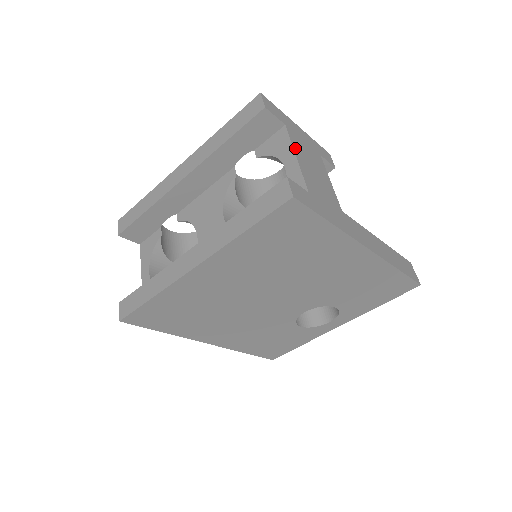
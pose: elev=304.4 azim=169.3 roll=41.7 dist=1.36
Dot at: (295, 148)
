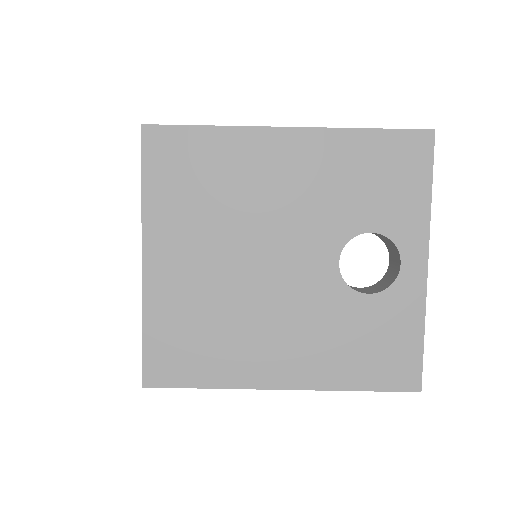
Dot at: occluded
